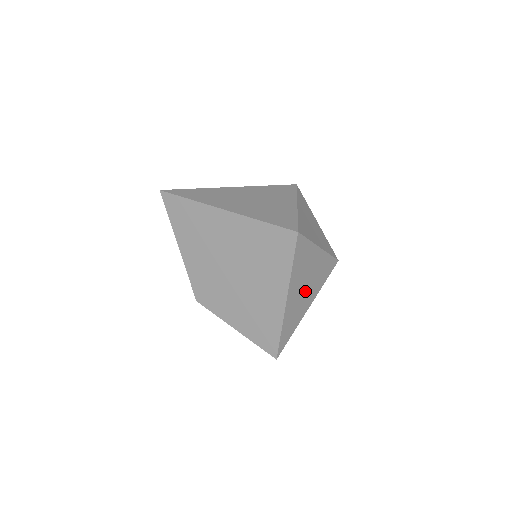
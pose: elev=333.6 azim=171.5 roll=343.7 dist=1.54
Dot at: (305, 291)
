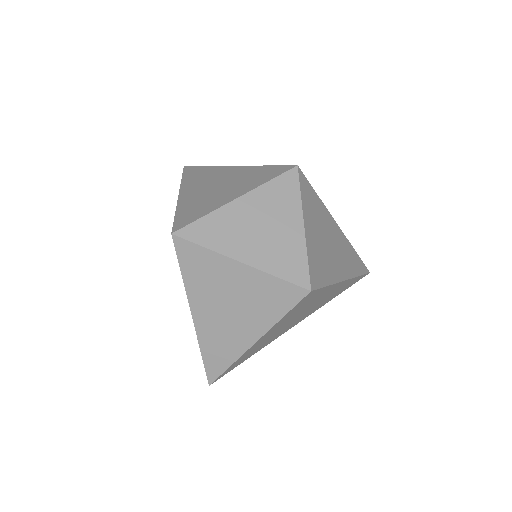
Dot at: (234, 316)
